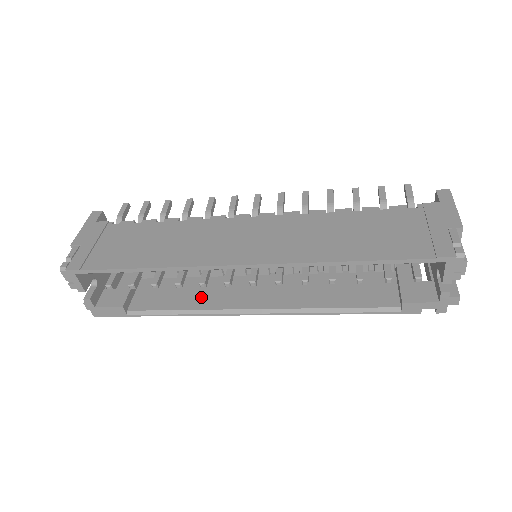
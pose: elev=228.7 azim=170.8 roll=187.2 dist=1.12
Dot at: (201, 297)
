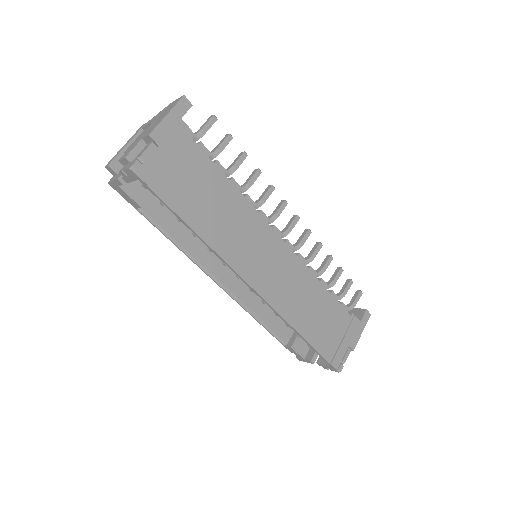
Dot at: (197, 241)
